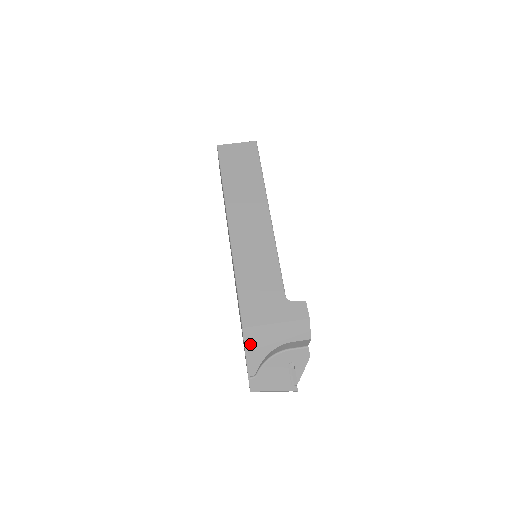
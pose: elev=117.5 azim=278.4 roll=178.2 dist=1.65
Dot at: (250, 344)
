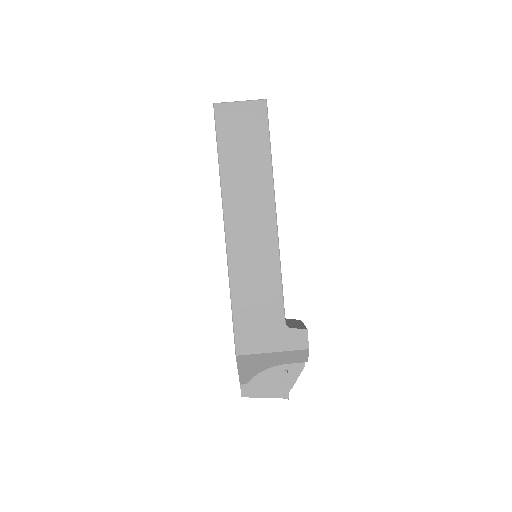
Dot at: (243, 365)
